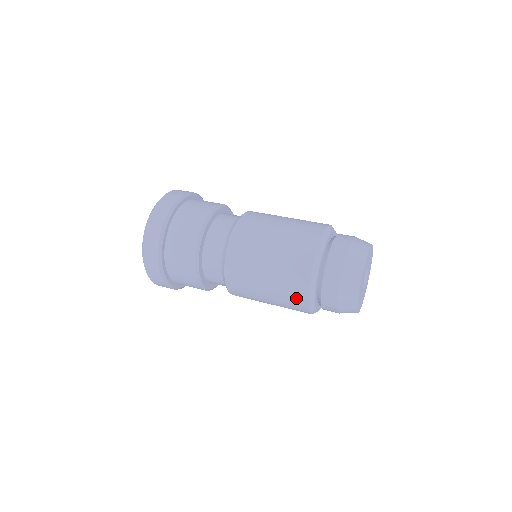
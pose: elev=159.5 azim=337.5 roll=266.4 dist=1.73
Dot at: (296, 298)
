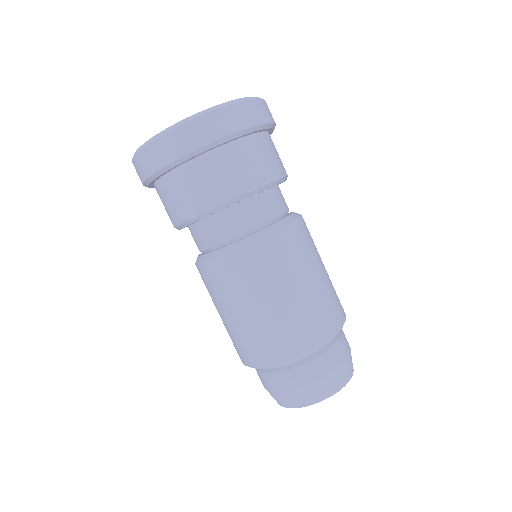
Dot at: (305, 334)
